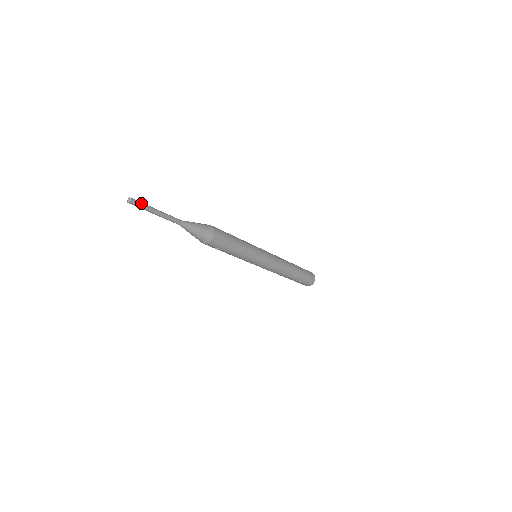
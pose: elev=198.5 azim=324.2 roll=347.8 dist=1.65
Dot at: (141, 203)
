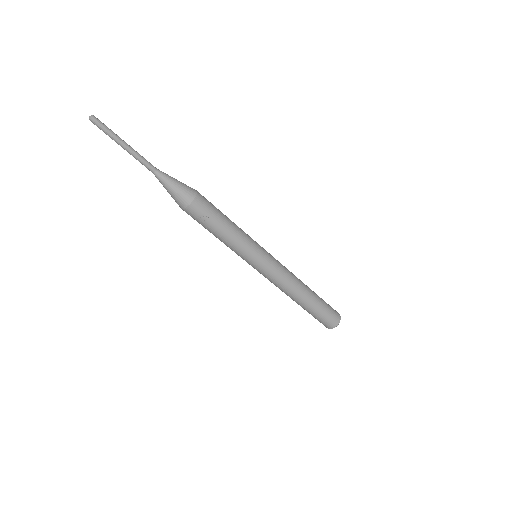
Dot at: (105, 125)
